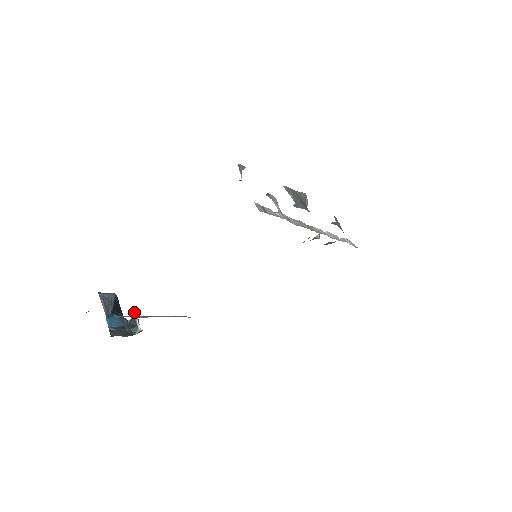
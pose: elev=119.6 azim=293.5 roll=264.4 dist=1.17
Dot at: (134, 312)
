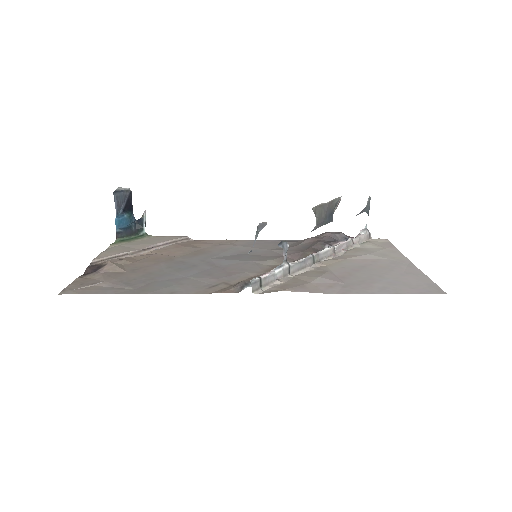
Dot at: (143, 215)
